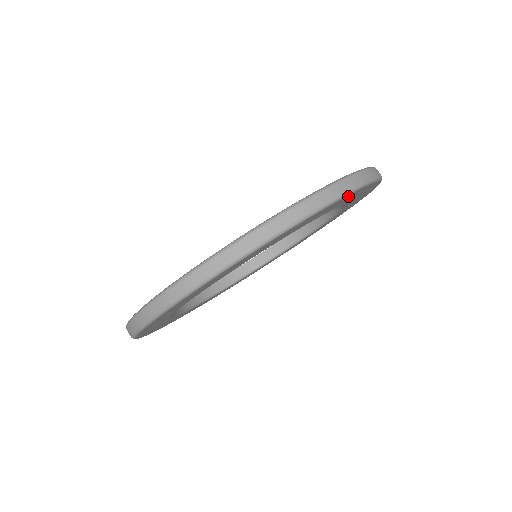
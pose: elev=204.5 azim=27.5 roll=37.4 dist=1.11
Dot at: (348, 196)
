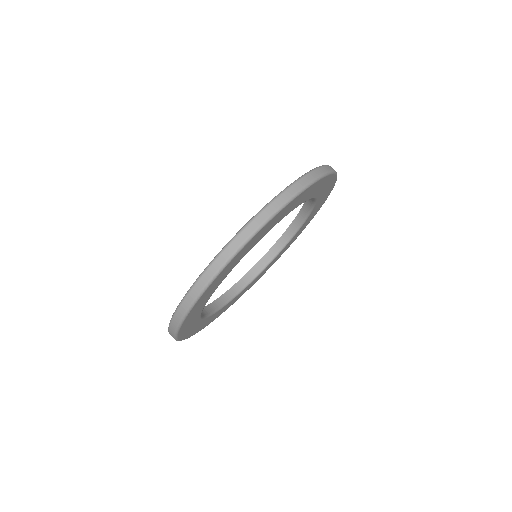
Dot at: (268, 224)
